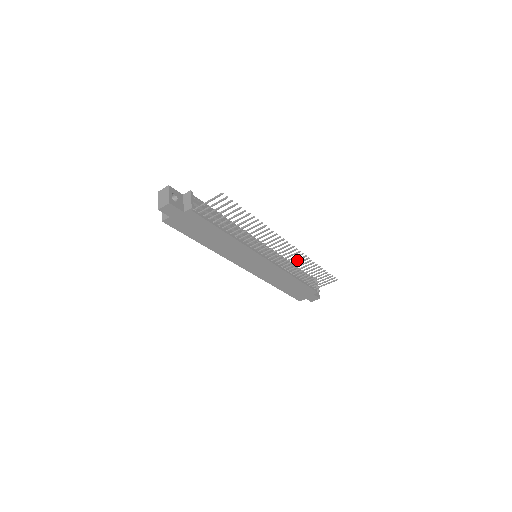
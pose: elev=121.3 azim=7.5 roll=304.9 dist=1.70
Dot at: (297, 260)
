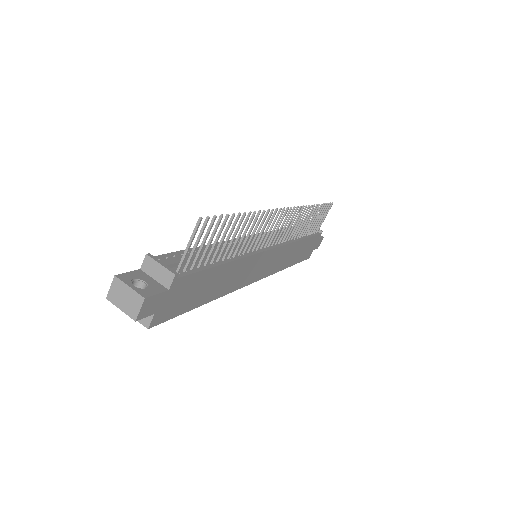
Dot at: (297, 219)
